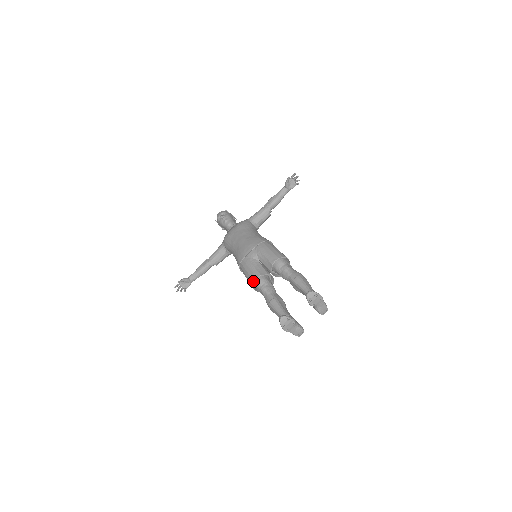
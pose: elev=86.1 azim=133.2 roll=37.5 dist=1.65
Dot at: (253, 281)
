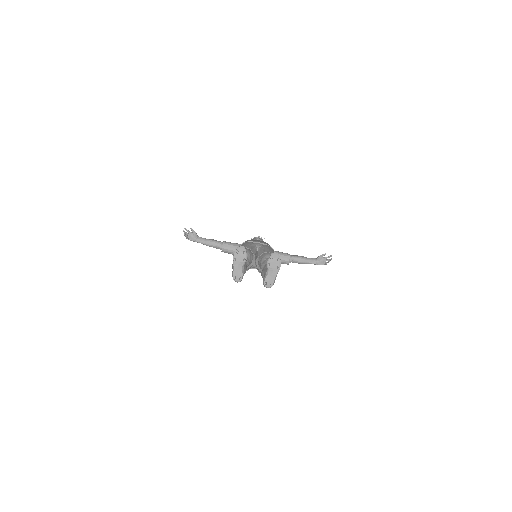
Dot at: occluded
